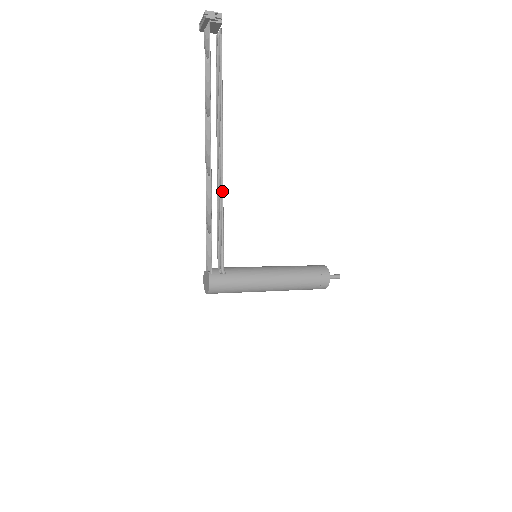
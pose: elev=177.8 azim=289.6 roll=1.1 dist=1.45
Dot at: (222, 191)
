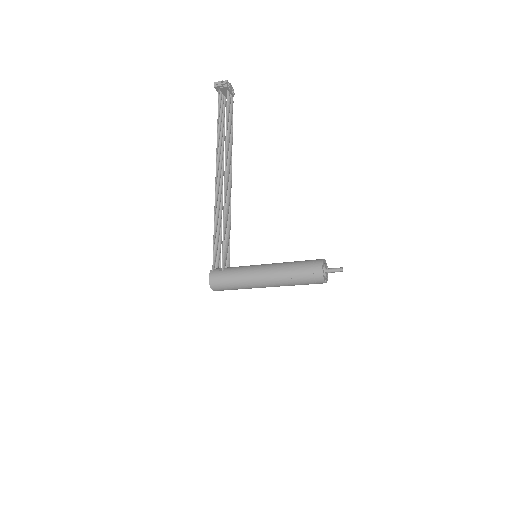
Dot at: (224, 205)
